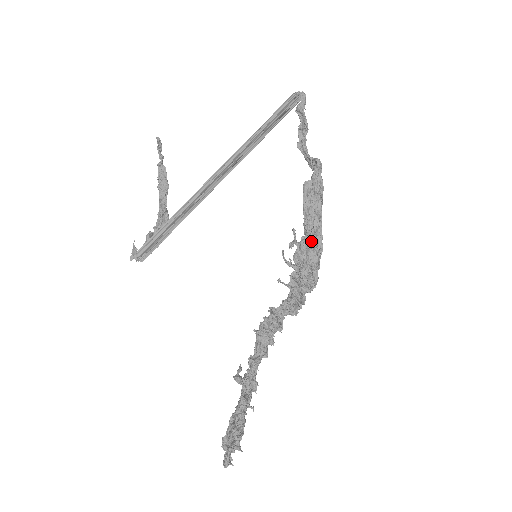
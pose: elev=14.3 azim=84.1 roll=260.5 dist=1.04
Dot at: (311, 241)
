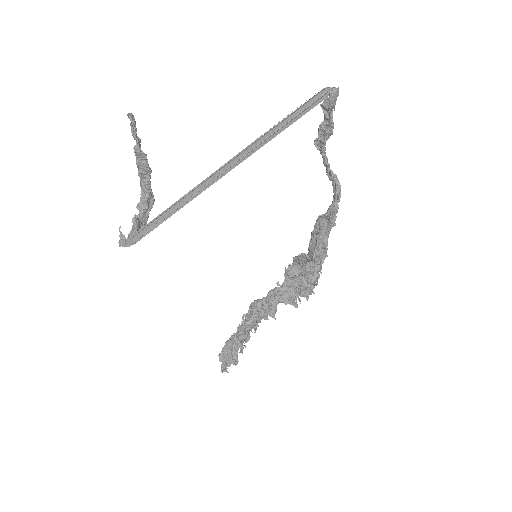
Dot at: (316, 271)
